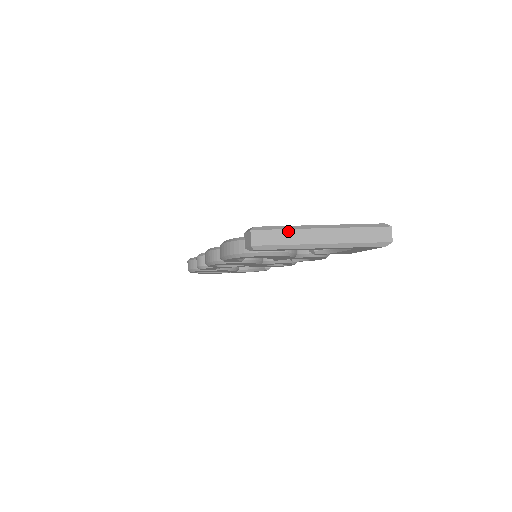
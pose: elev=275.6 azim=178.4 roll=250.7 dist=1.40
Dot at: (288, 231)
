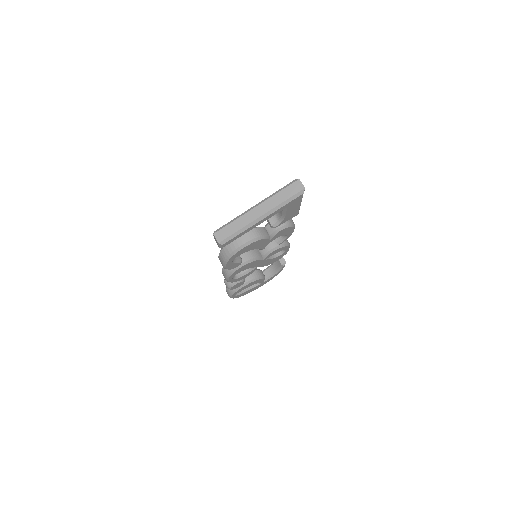
Dot at: (236, 221)
